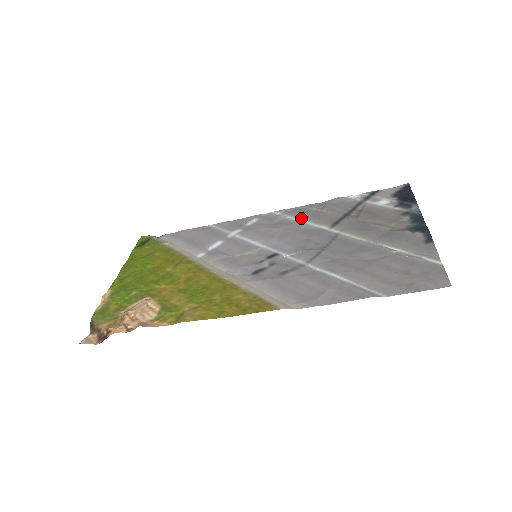
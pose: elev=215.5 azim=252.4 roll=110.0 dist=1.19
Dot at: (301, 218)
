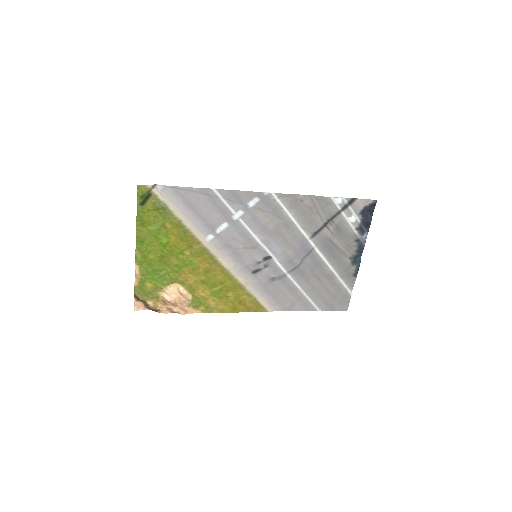
Dot at: (294, 216)
